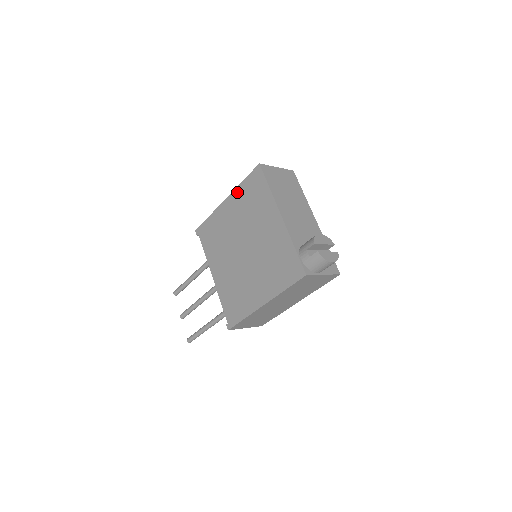
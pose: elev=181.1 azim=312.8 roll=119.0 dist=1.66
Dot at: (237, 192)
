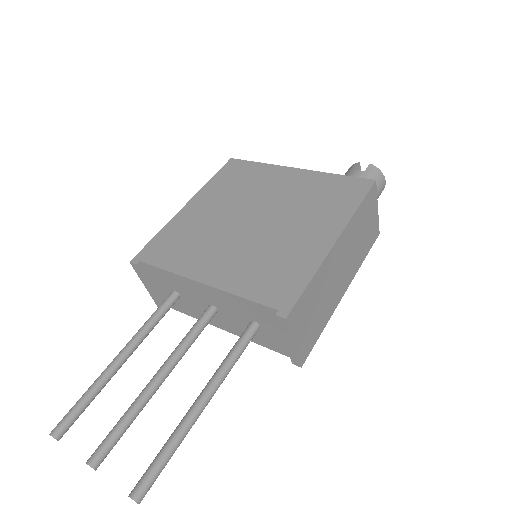
Dot at: (206, 189)
